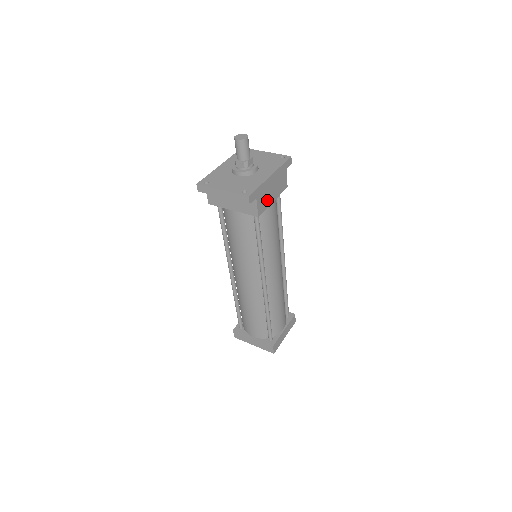
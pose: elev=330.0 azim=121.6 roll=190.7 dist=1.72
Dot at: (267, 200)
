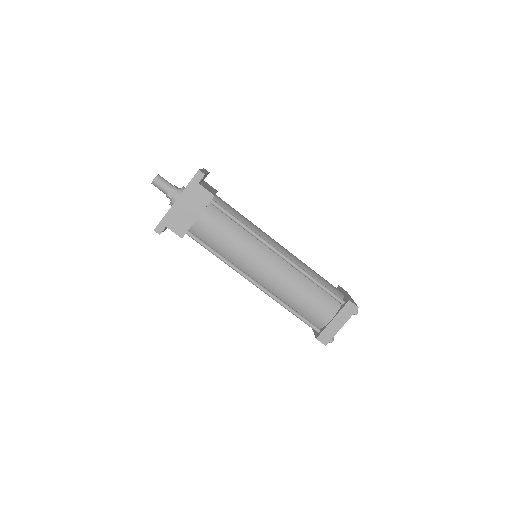
Dot at: (186, 221)
